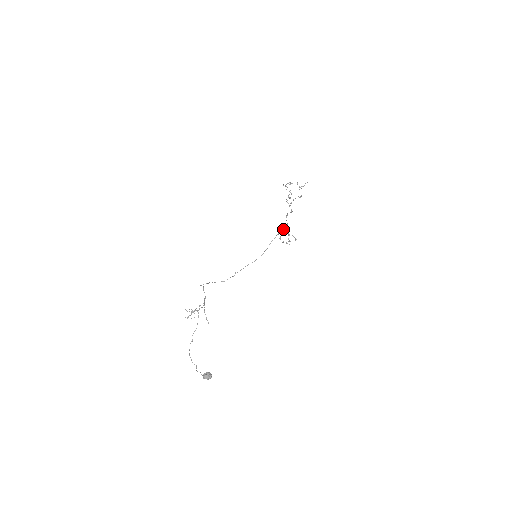
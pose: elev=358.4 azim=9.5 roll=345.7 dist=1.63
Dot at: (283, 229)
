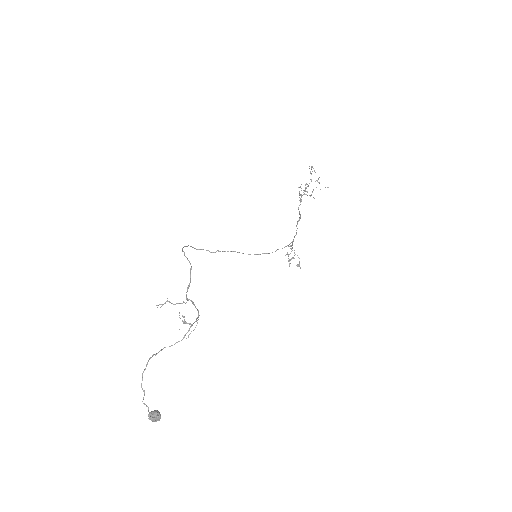
Dot at: occluded
